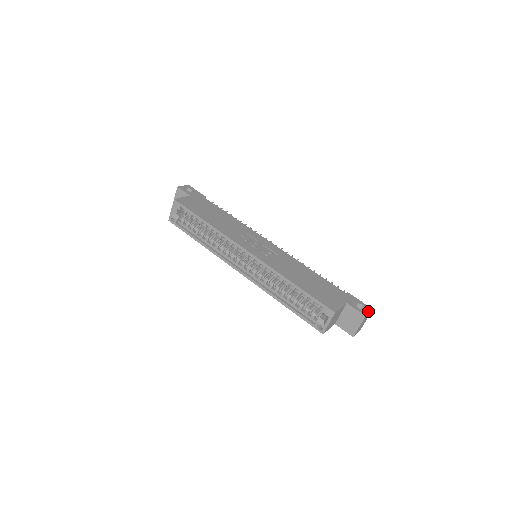
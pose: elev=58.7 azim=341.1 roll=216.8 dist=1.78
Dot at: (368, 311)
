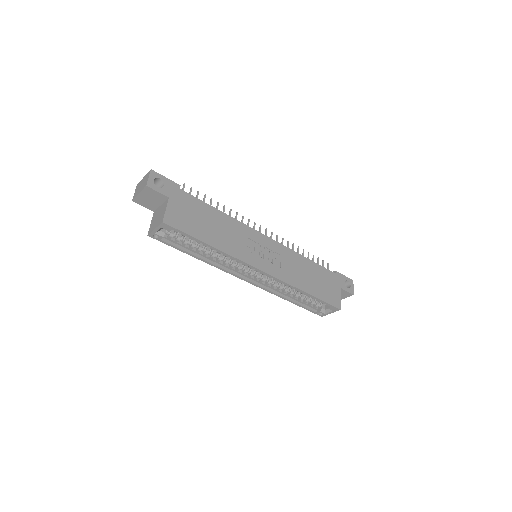
Dot at: (353, 286)
